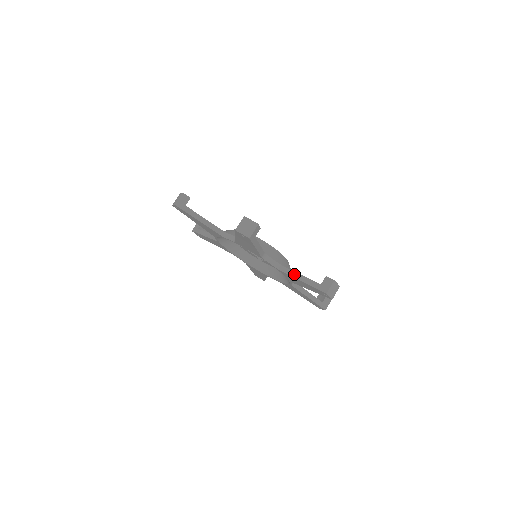
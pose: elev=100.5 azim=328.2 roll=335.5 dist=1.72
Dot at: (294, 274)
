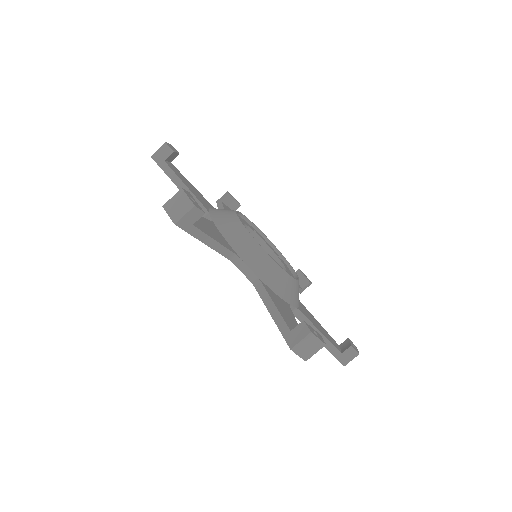
Dot at: occluded
